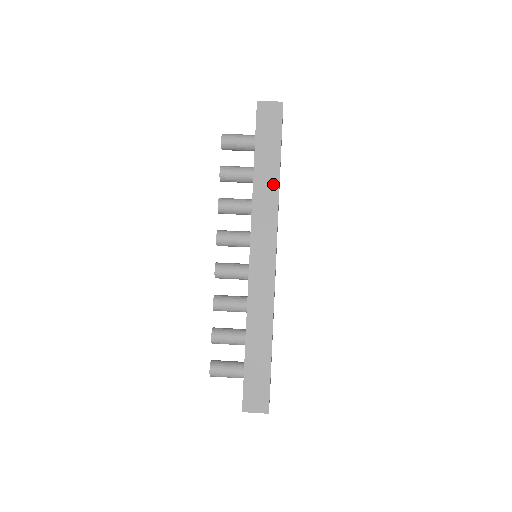
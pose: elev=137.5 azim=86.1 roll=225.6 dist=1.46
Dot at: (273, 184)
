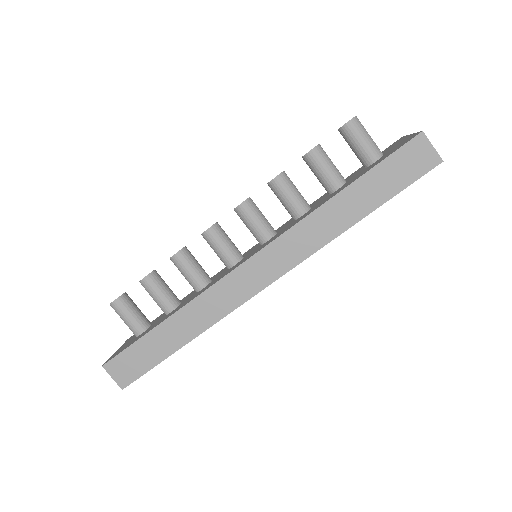
Dot at: (341, 224)
